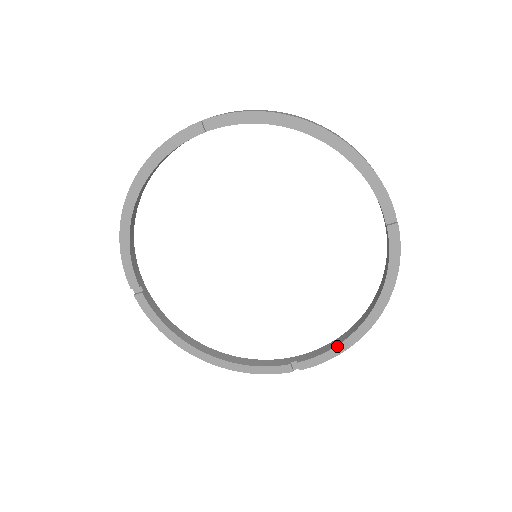
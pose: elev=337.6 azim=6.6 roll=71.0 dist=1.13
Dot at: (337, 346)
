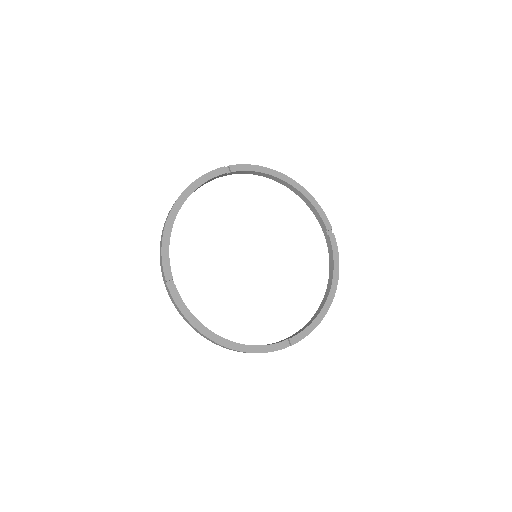
Dot at: (313, 321)
